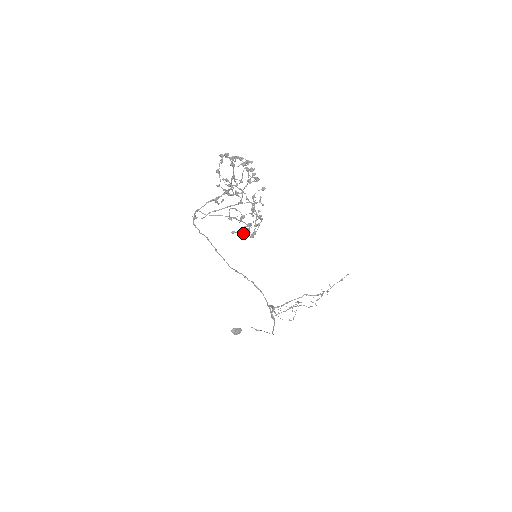
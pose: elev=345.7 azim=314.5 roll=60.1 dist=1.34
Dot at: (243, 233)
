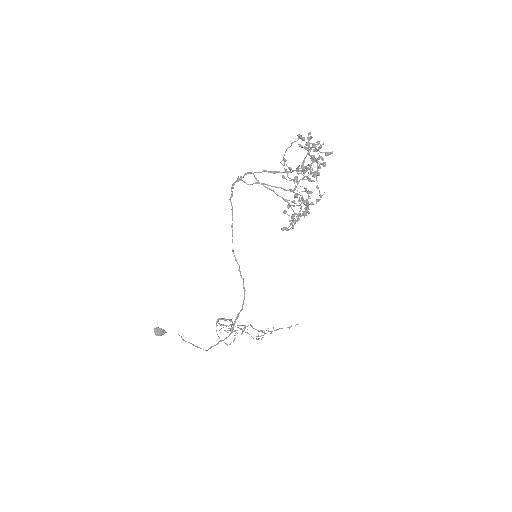
Dot at: (293, 218)
